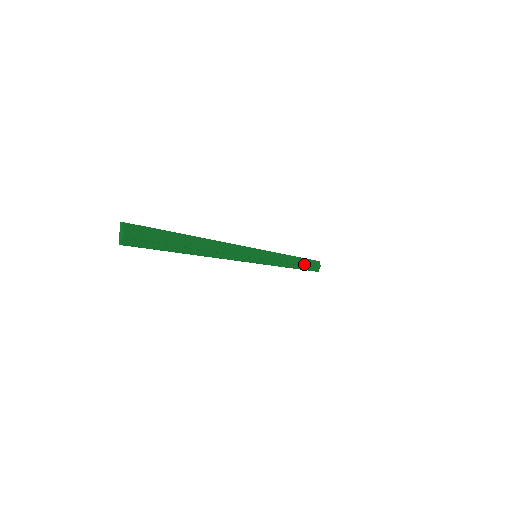
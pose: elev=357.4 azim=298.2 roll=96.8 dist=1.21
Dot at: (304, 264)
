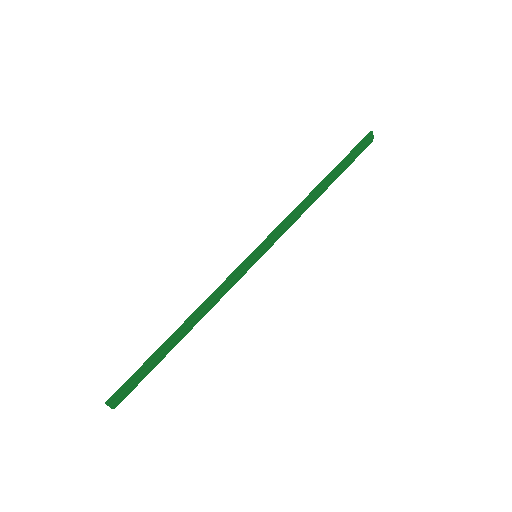
Dot at: (339, 173)
